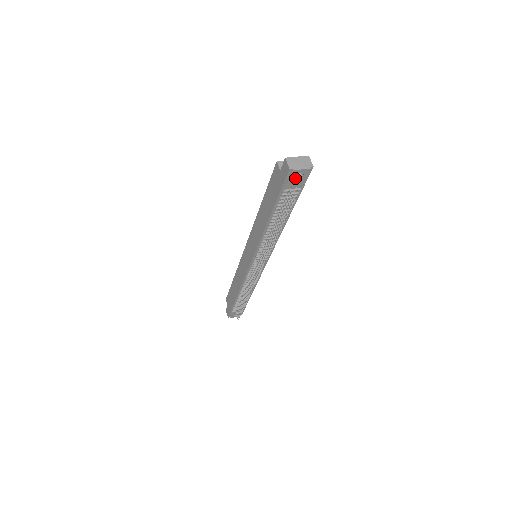
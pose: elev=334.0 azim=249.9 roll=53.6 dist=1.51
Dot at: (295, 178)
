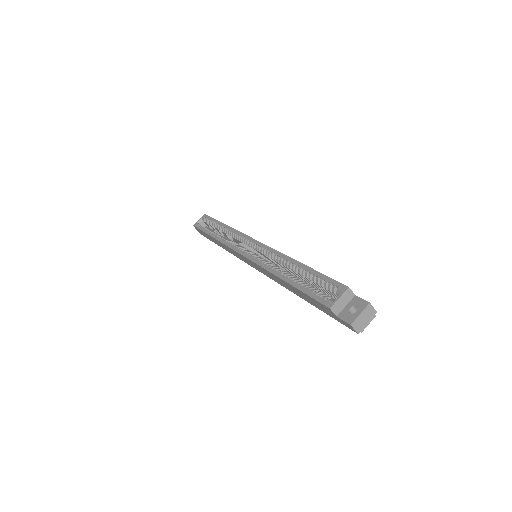
Dot at: occluded
